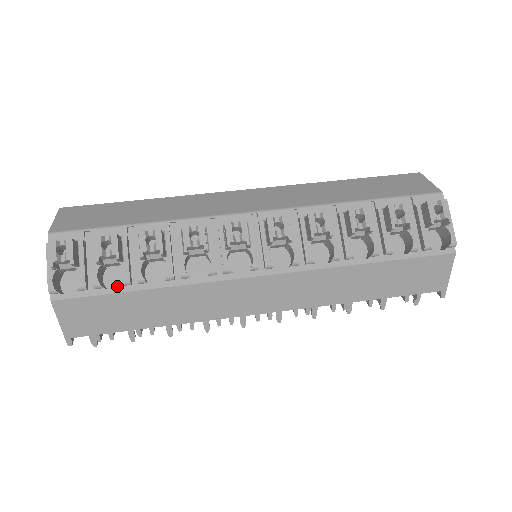
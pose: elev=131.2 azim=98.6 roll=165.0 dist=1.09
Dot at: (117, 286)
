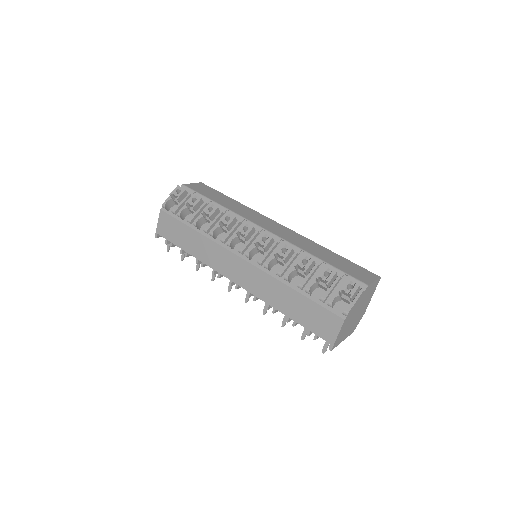
Dot at: occluded
